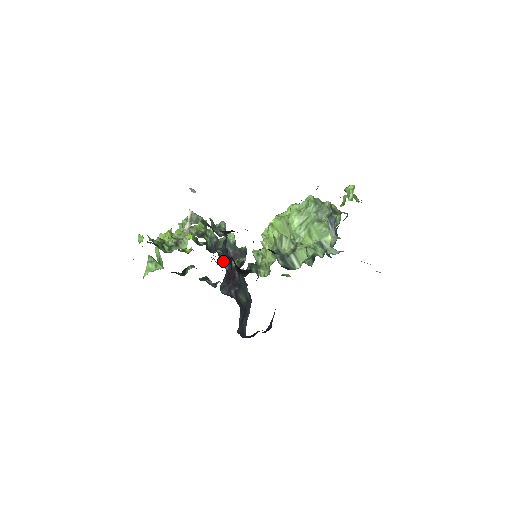
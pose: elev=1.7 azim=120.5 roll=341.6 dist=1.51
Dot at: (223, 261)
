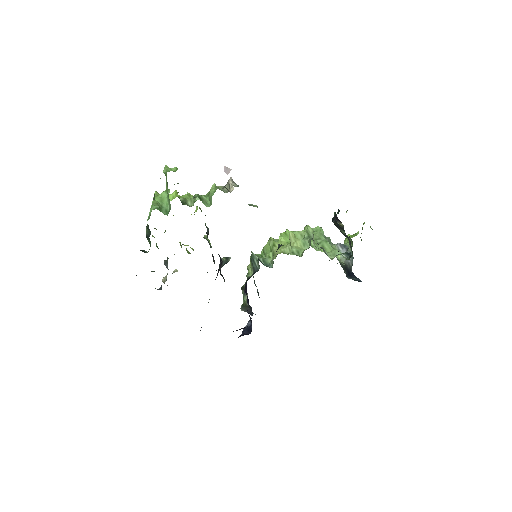
Dot at: occluded
